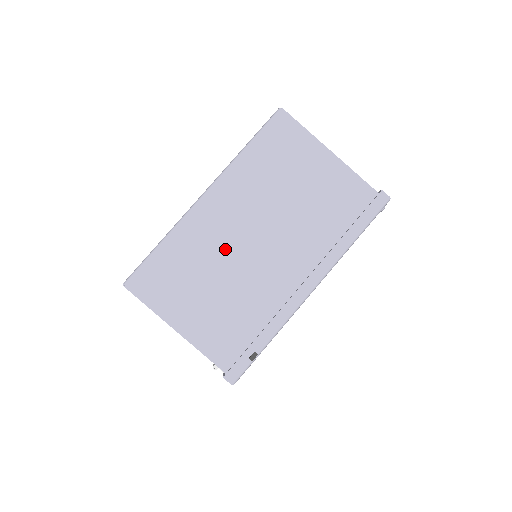
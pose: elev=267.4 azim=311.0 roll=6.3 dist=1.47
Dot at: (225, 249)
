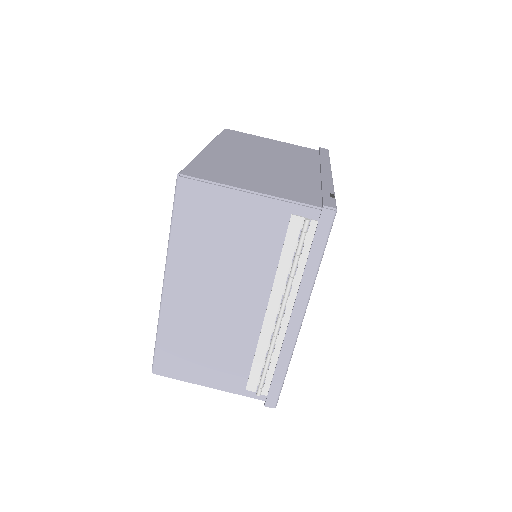
Dot at: (248, 162)
